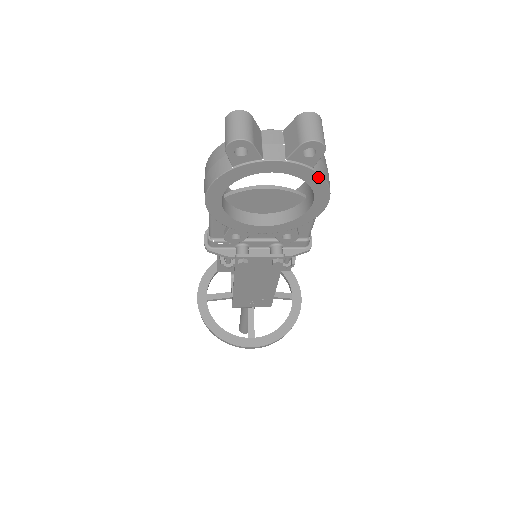
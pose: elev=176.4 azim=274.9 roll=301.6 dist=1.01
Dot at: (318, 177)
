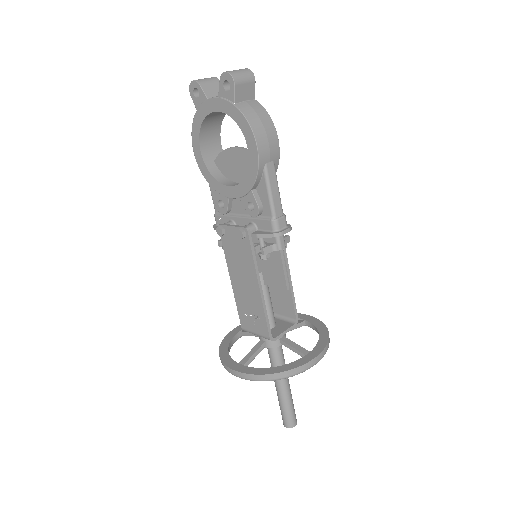
Dot at: (239, 114)
